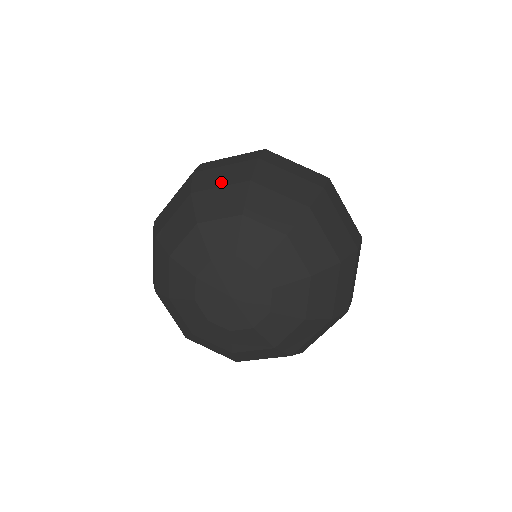
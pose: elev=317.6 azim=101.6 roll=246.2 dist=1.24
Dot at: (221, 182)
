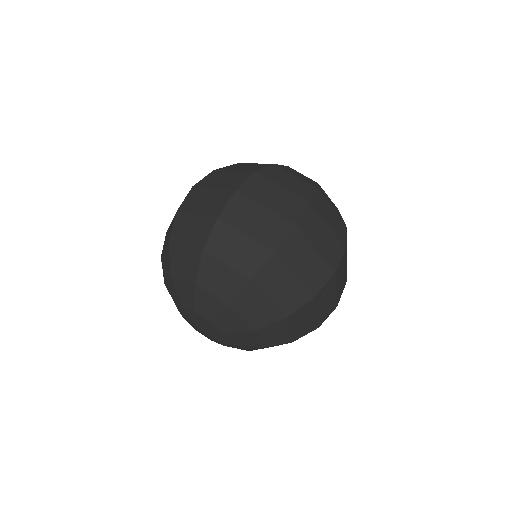
Dot at: (187, 240)
